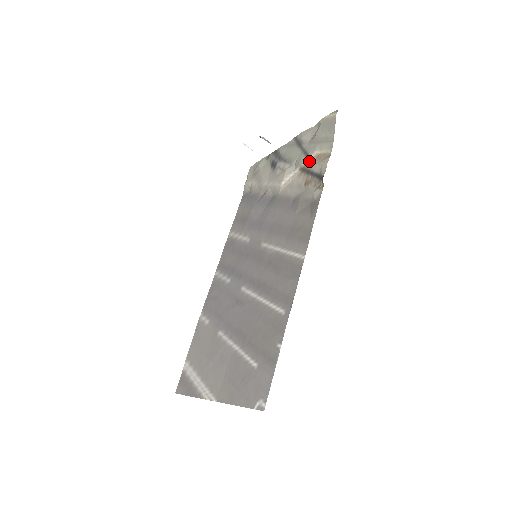
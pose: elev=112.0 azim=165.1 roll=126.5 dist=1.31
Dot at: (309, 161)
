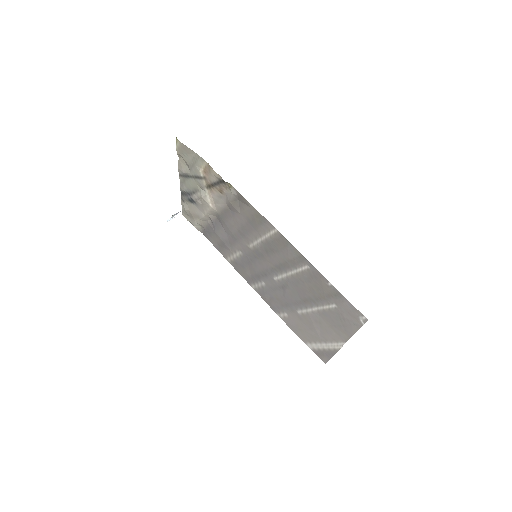
Dot at: (205, 179)
